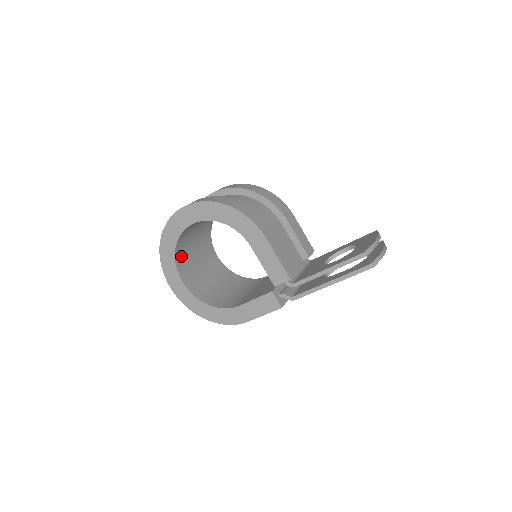
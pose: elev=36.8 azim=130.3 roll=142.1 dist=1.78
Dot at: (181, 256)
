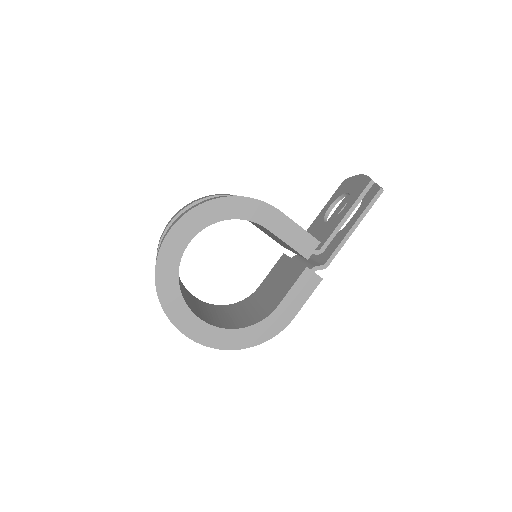
Dot at: (182, 294)
